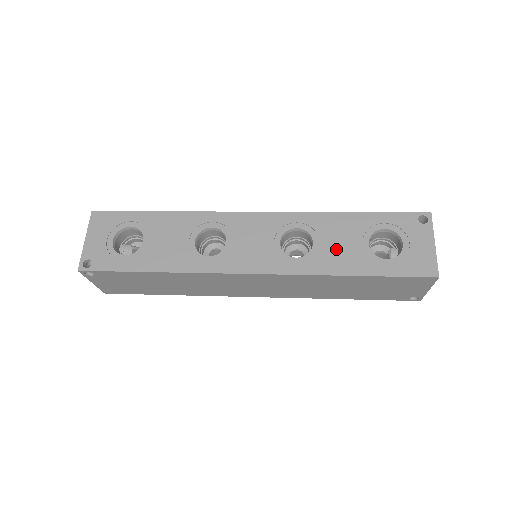
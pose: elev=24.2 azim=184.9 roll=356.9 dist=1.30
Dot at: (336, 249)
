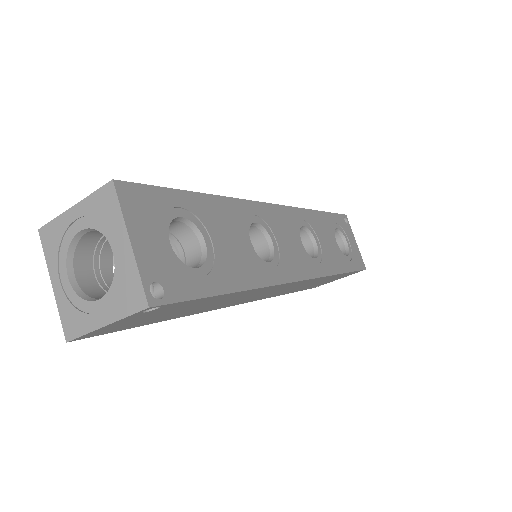
Dot at: (328, 248)
